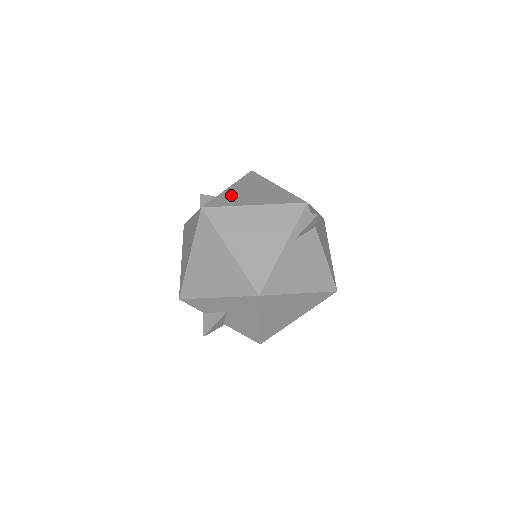
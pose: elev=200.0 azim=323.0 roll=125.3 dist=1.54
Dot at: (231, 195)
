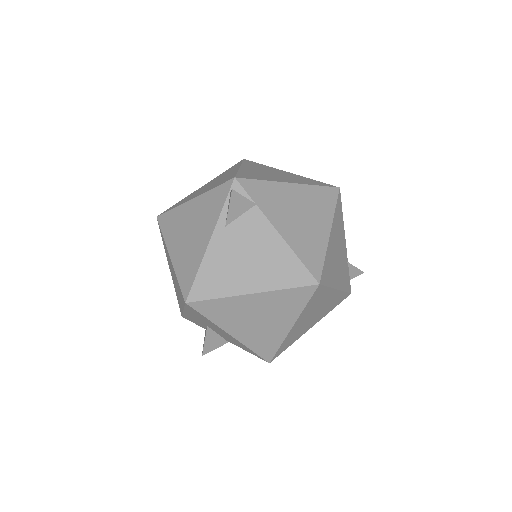
Dot at: (191, 195)
